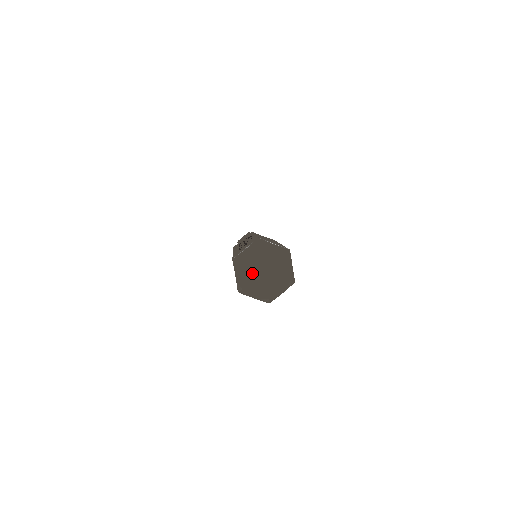
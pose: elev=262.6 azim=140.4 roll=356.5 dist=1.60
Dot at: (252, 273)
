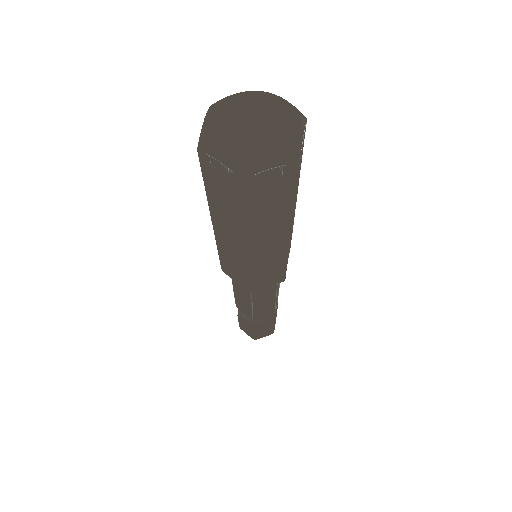
Dot at: (238, 141)
